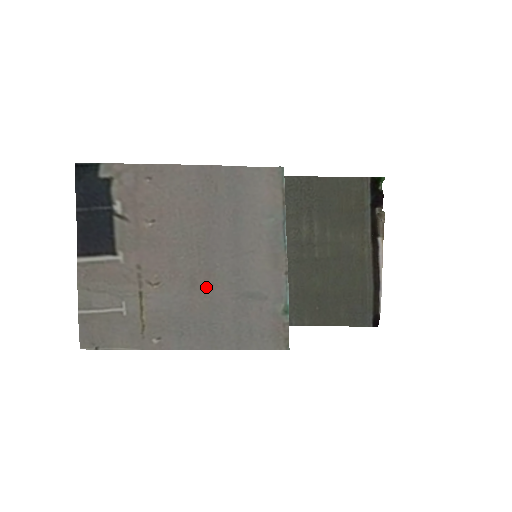
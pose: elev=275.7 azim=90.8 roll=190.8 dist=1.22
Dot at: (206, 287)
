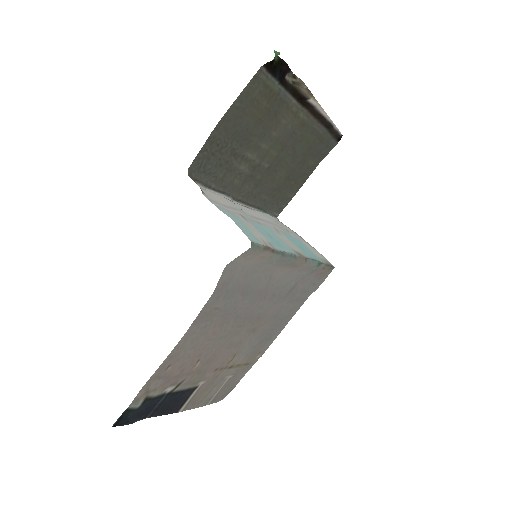
Dot at: (262, 321)
